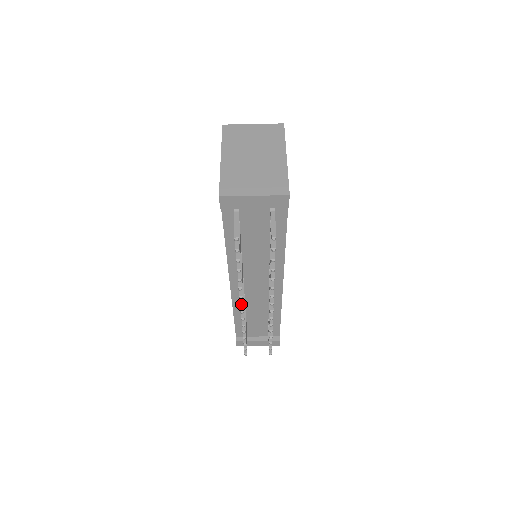
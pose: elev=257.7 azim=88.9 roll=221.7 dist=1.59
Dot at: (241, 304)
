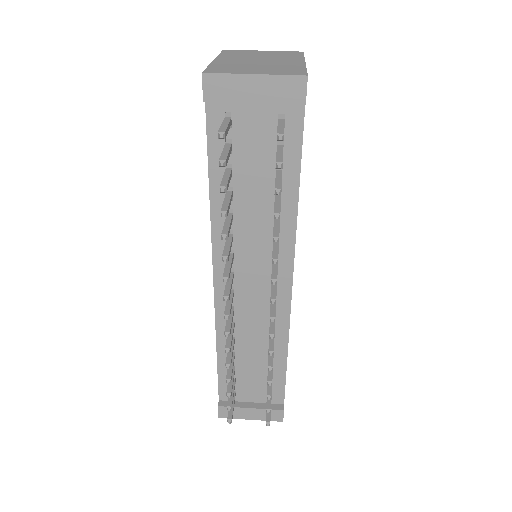
Dot at: (225, 297)
